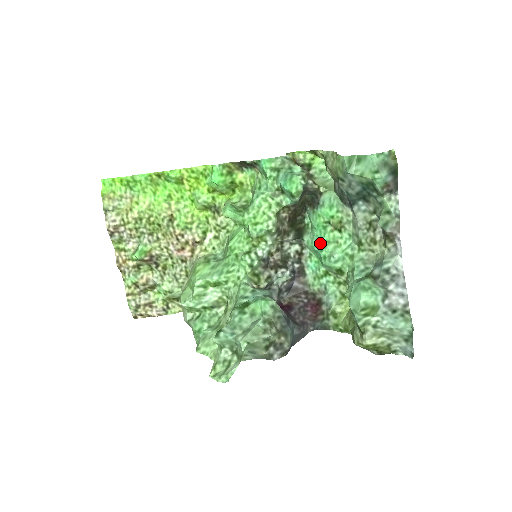
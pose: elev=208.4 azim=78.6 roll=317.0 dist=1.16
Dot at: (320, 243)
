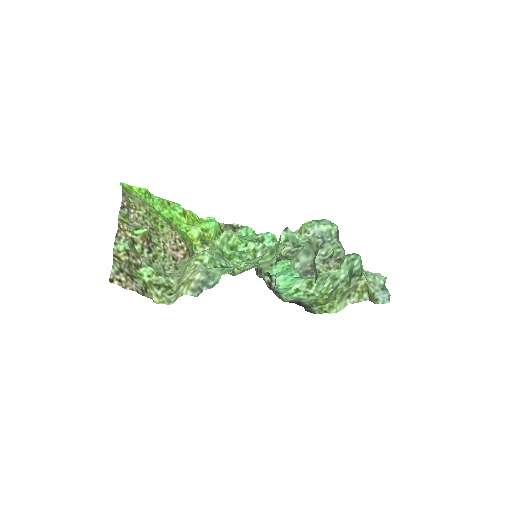
Dot at: (291, 271)
